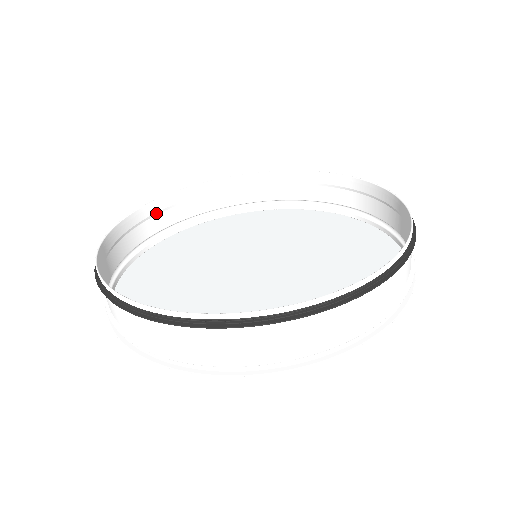
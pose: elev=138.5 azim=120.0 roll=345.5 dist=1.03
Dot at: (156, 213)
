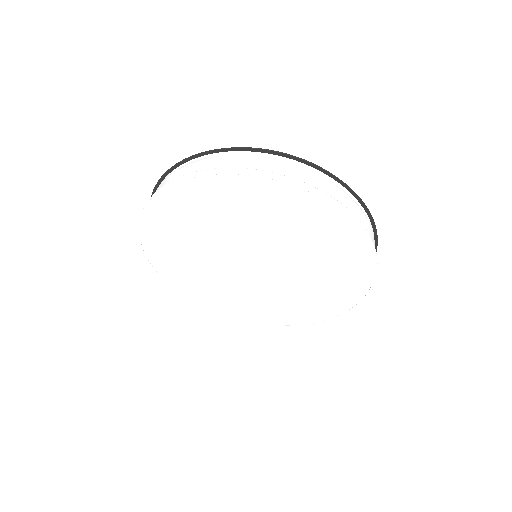
Dot at: occluded
